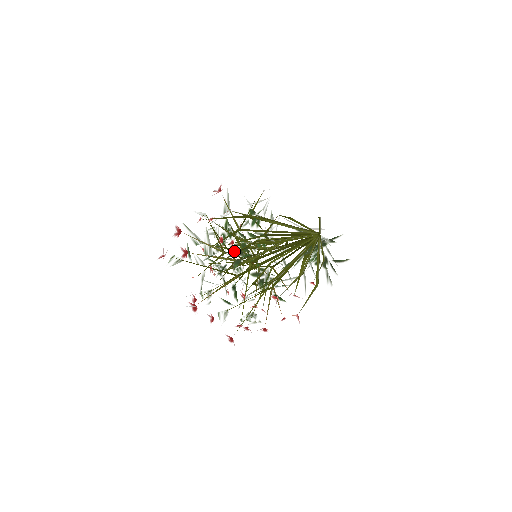
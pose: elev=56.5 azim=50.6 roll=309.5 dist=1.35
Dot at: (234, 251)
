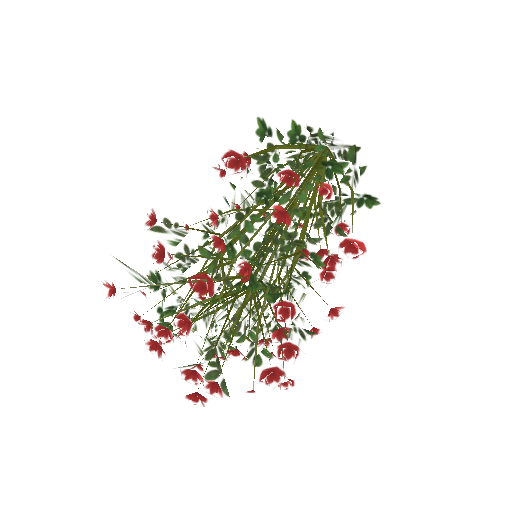
Dot at: (255, 159)
